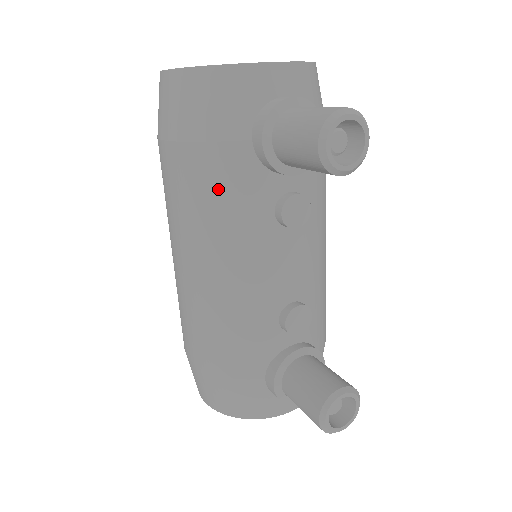
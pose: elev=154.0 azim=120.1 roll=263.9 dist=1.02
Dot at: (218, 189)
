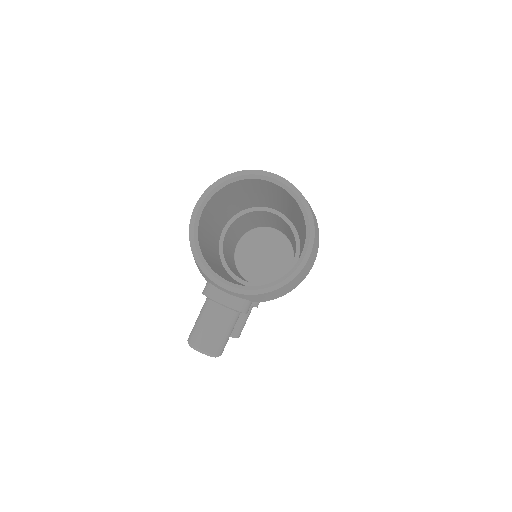
Dot at: occluded
